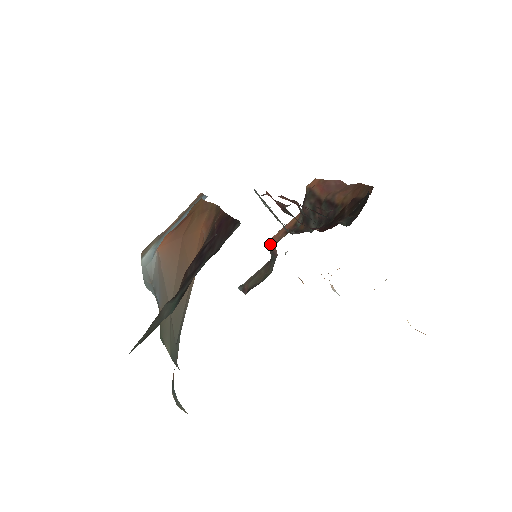
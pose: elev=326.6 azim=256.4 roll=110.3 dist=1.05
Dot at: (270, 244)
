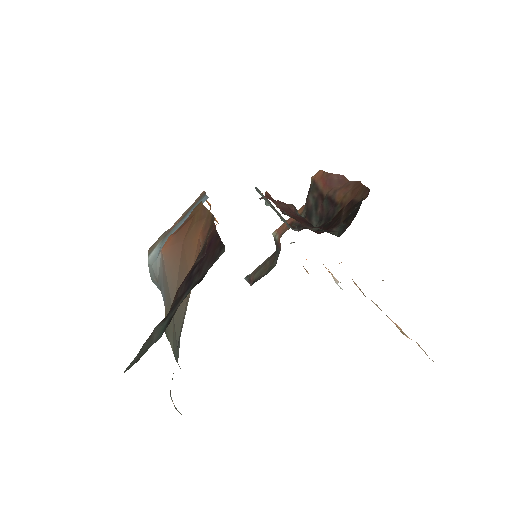
Dot at: (275, 236)
